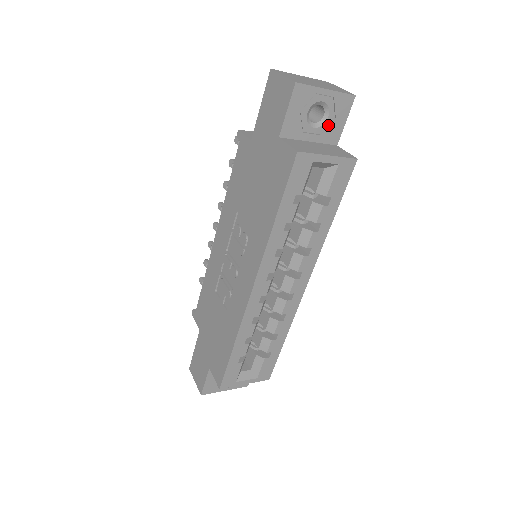
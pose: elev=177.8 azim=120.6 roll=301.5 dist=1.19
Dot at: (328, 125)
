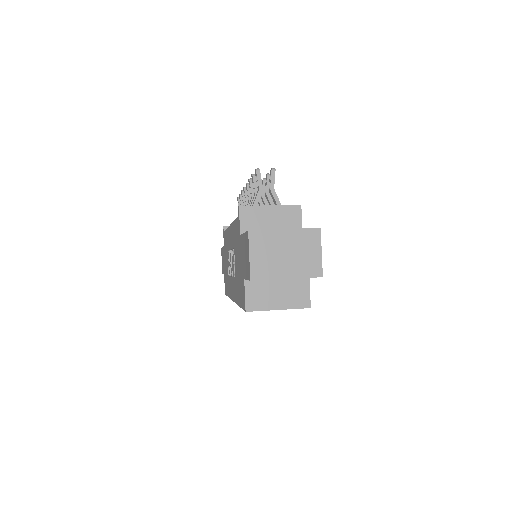
Dot at: occluded
